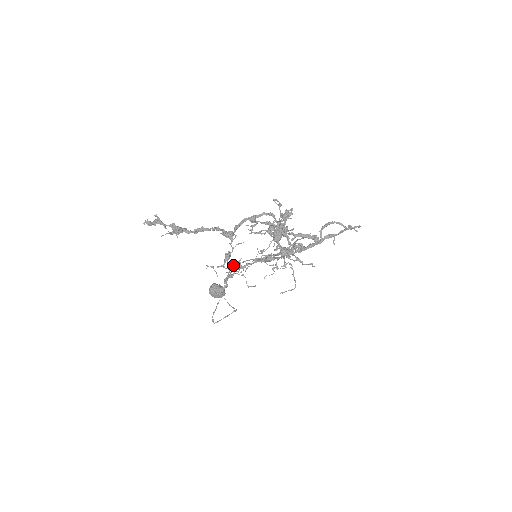
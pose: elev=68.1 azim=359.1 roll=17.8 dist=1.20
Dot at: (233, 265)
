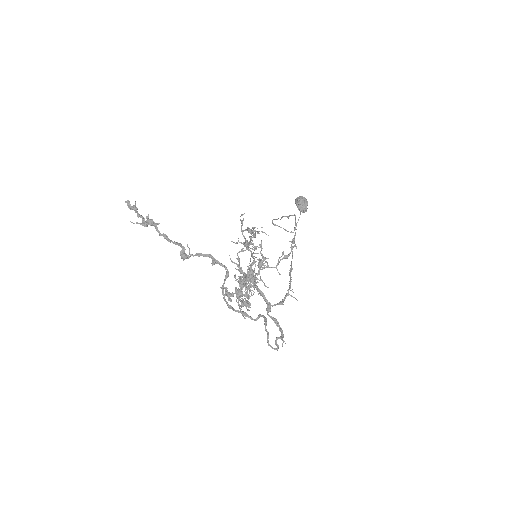
Dot at: (251, 237)
